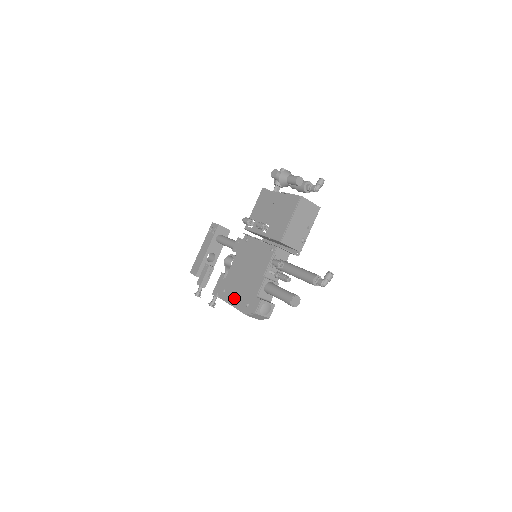
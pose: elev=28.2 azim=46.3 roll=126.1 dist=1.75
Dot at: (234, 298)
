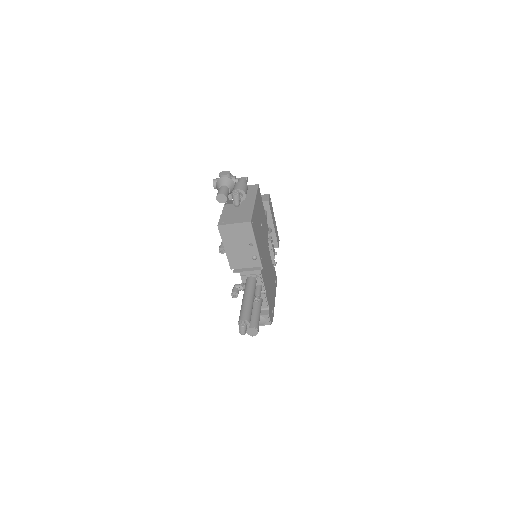
Dot at: occluded
